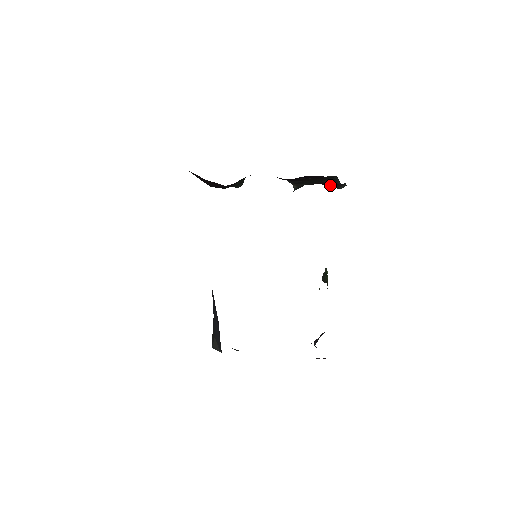
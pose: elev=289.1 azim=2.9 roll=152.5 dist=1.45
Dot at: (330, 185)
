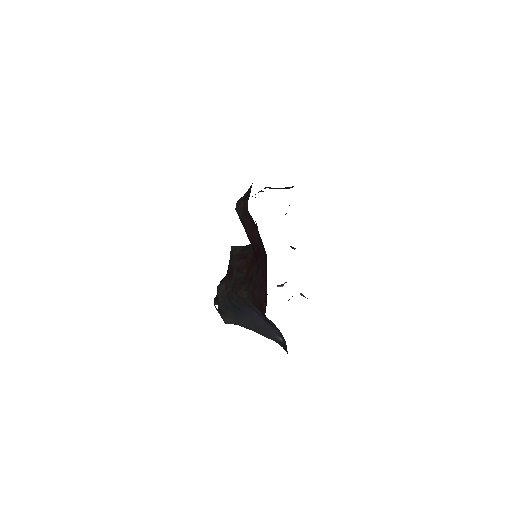
Dot at: occluded
